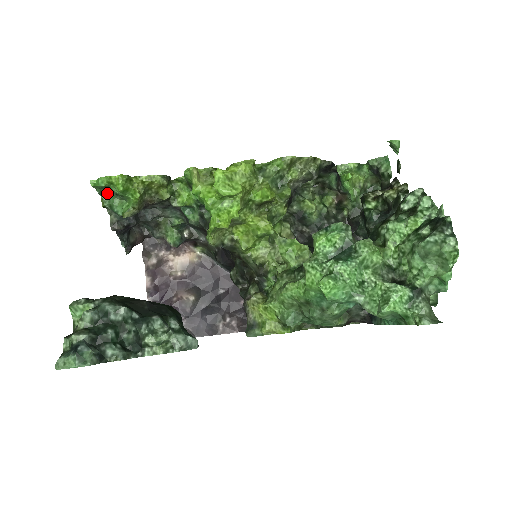
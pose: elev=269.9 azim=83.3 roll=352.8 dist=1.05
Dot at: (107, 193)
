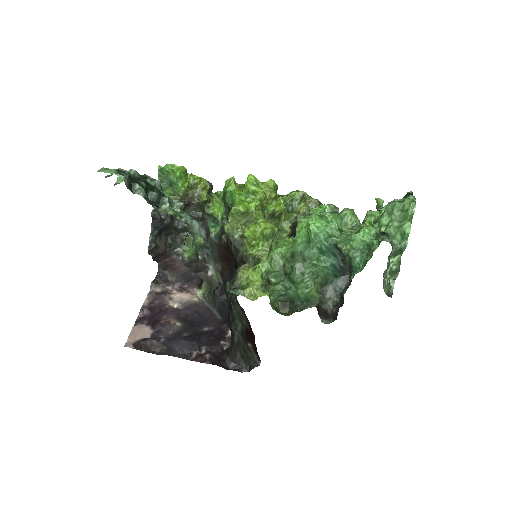
Dot at: (163, 185)
